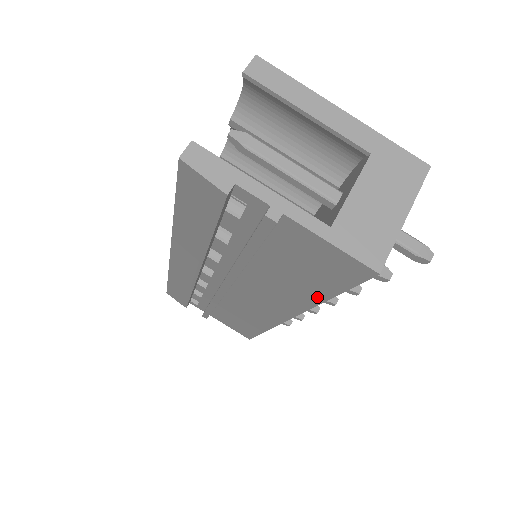
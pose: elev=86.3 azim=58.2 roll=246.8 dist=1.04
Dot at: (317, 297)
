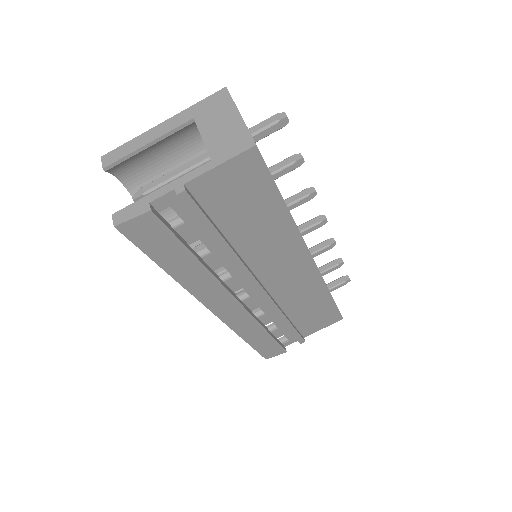
Dot at: (282, 212)
